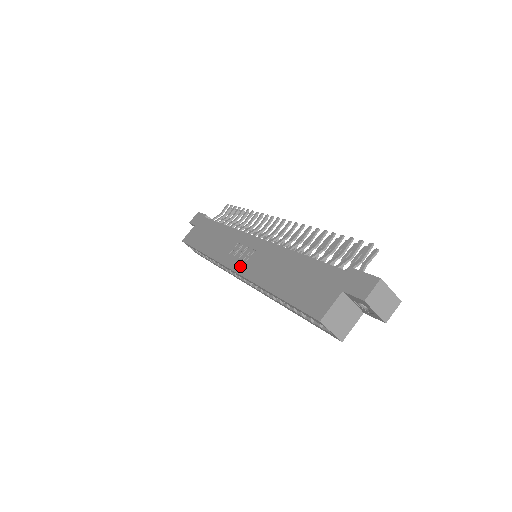
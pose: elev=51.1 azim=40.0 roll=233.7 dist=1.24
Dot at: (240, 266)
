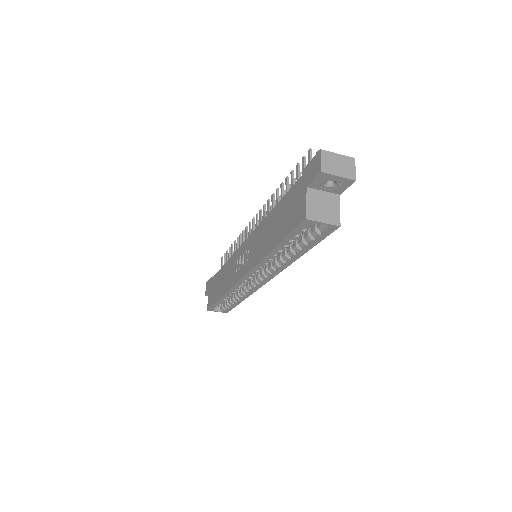
Dot at: (246, 267)
